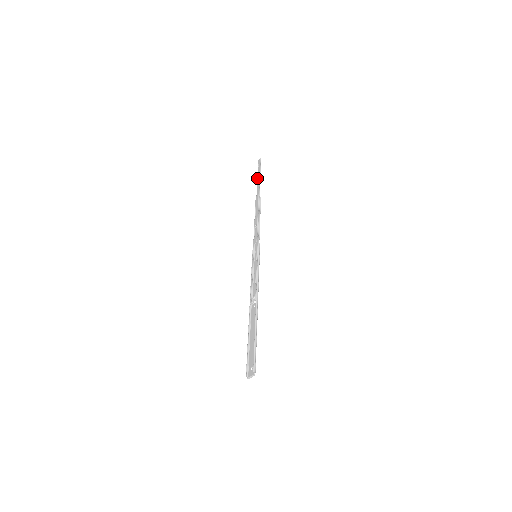
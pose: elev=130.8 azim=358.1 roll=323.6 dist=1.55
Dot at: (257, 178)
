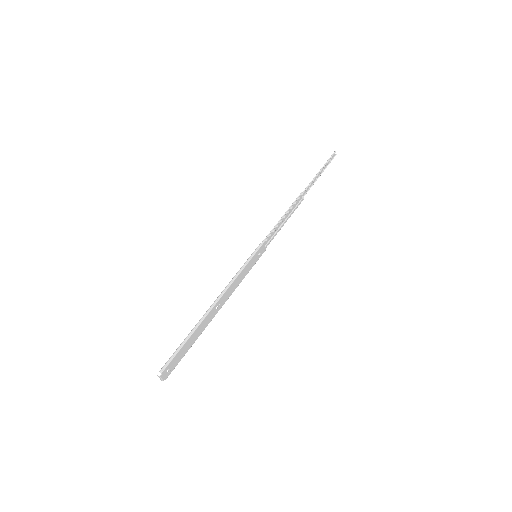
Dot at: (319, 173)
